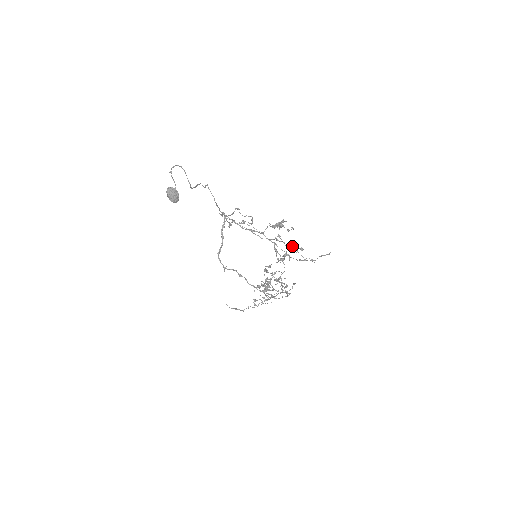
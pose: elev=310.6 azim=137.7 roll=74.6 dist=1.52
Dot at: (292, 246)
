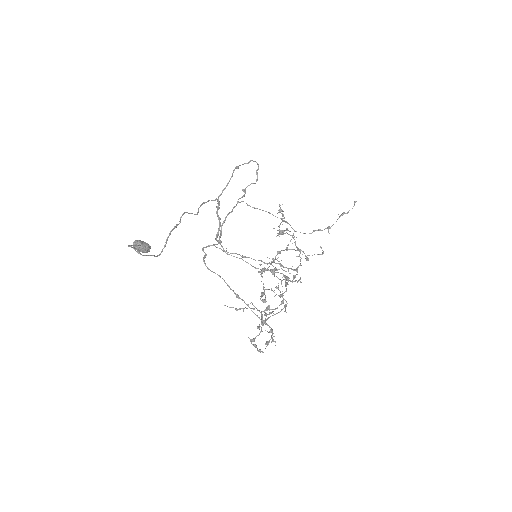
Dot at: (297, 250)
